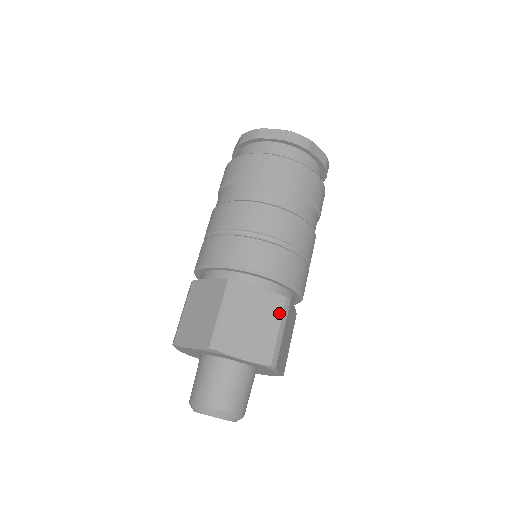
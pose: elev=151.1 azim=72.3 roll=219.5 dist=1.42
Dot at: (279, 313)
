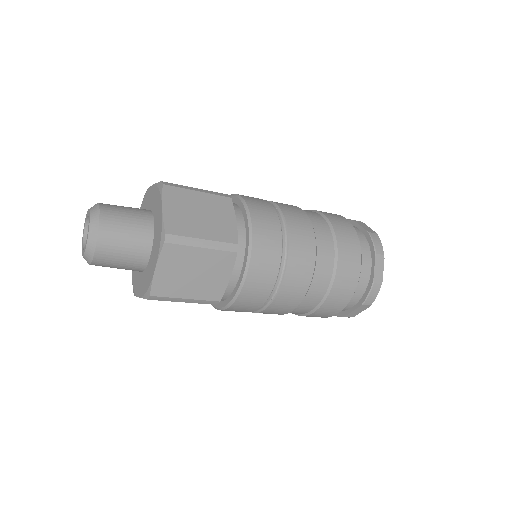
Dot at: (220, 238)
